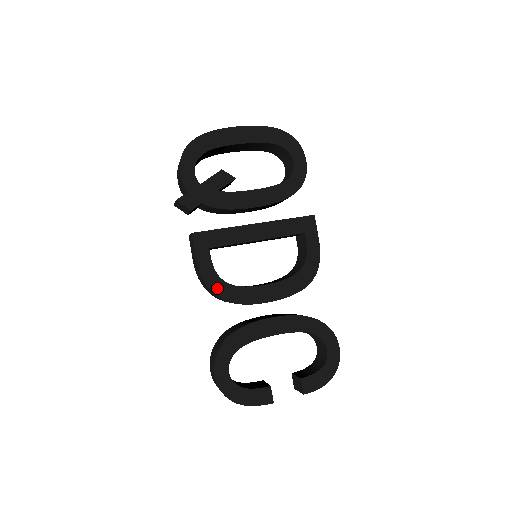
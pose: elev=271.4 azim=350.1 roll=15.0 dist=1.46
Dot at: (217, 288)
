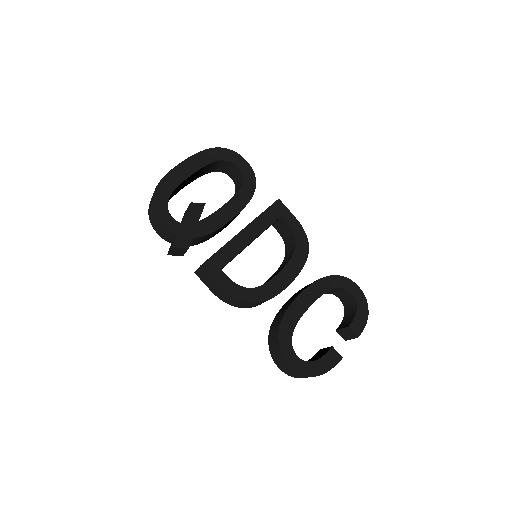
Dot at: (247, 297)
